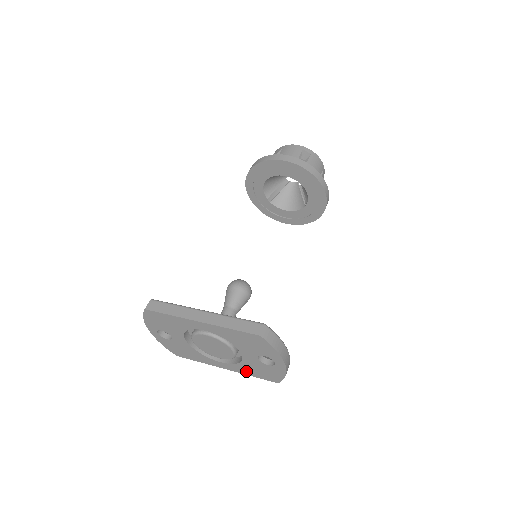
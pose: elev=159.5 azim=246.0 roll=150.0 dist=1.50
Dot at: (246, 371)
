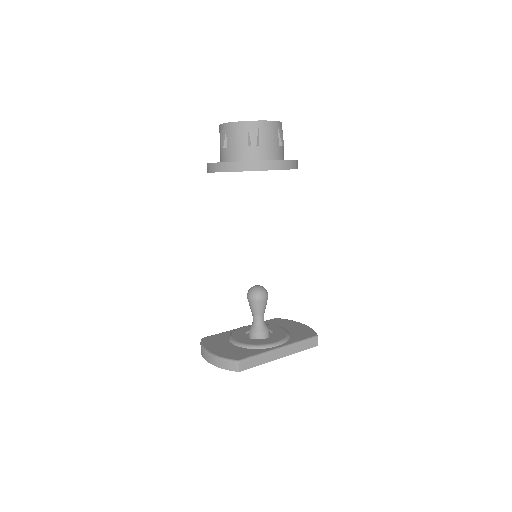
Dot at: occluded
